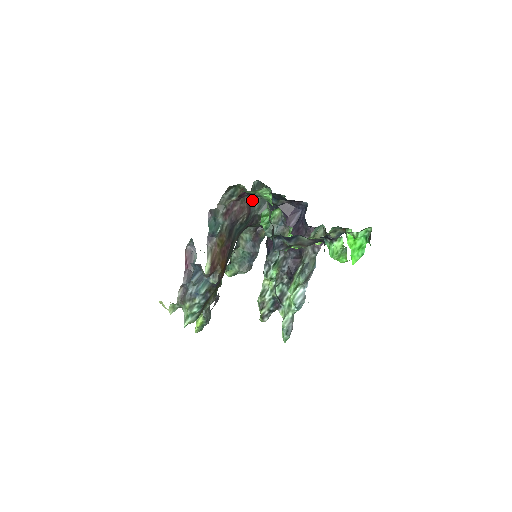
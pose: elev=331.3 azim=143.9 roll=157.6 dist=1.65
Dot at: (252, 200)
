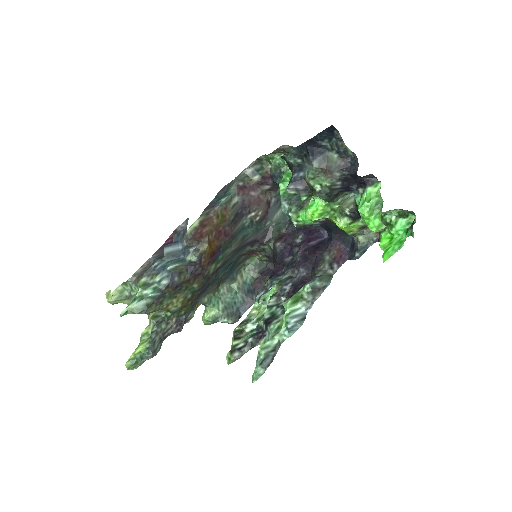
Dot at: (273, 205)
